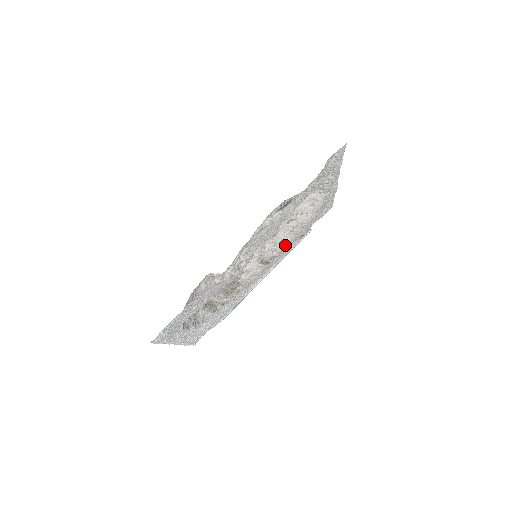
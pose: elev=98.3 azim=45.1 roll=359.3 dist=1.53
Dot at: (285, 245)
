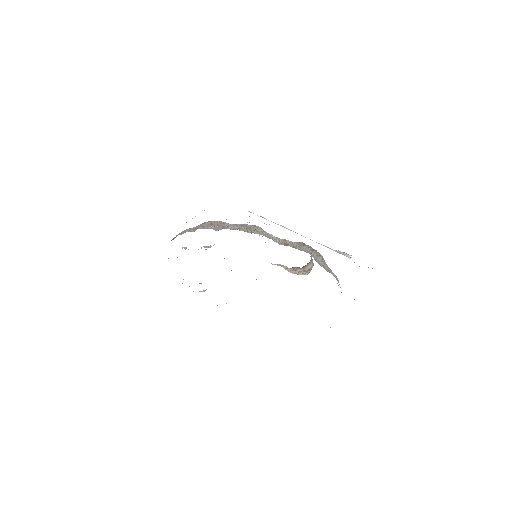
Dot at: occluded
